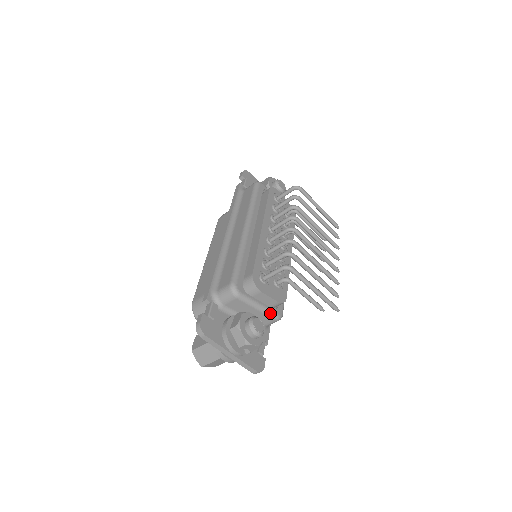
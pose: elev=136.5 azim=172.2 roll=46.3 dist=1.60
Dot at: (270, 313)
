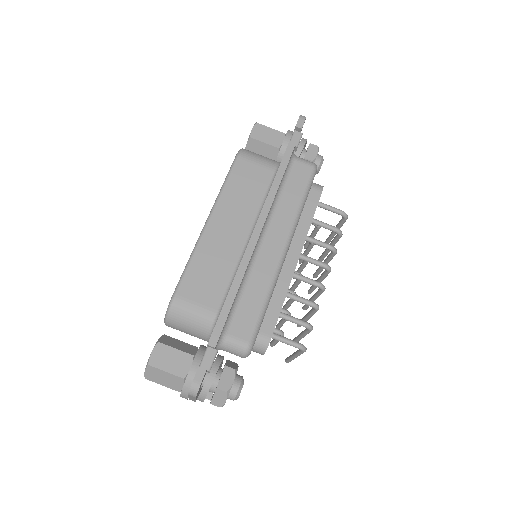
Dot at: occluded
